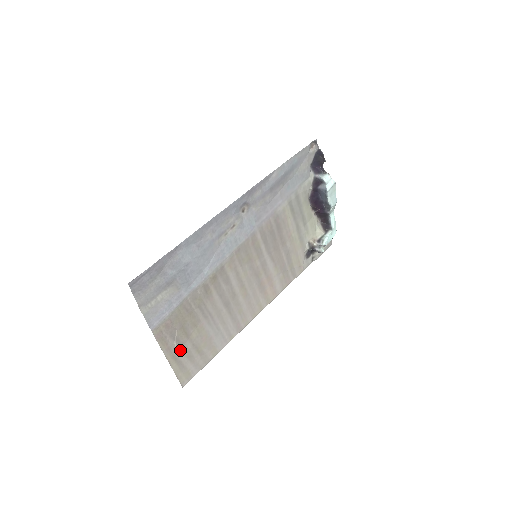
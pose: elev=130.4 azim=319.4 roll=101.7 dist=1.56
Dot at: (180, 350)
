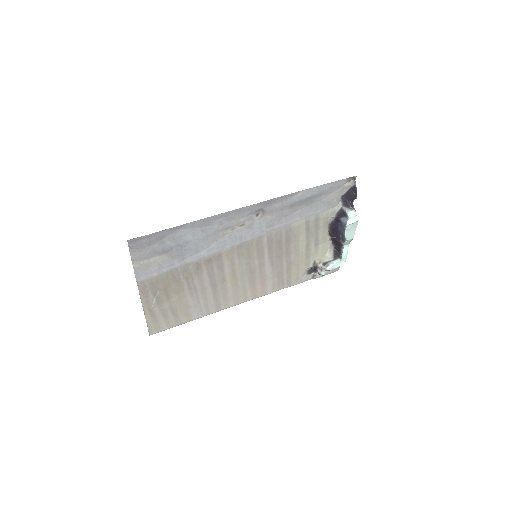
Dot at: (157, 306)
